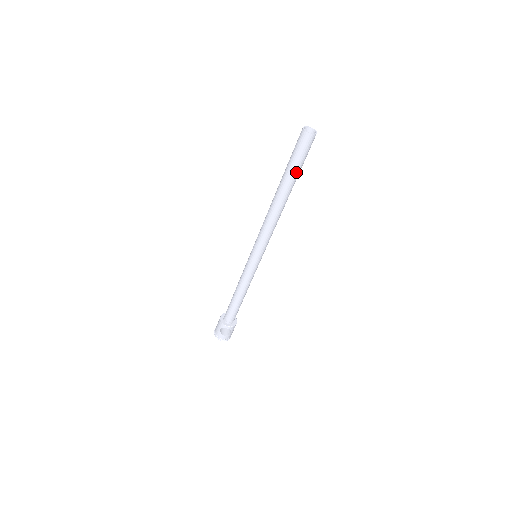
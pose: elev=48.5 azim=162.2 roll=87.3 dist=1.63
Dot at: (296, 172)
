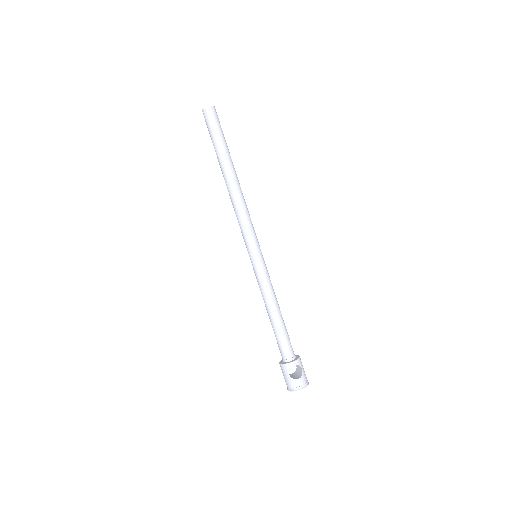
Dot at: (224, 145)
